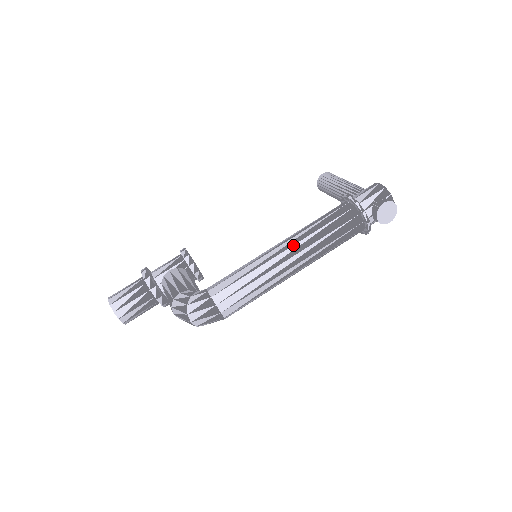
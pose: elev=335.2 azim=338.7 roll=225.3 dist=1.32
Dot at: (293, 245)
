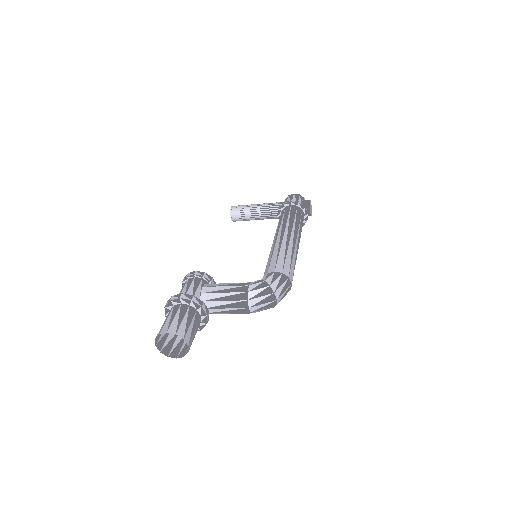
Dot at: (292, 231)
